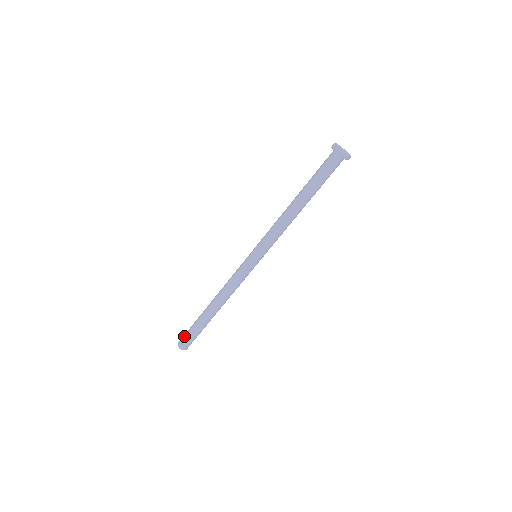
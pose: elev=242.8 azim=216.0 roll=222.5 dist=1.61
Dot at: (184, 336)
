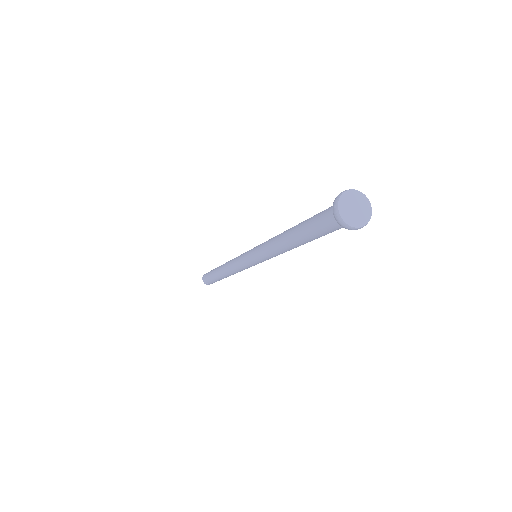
Dot at: (206, 280)
